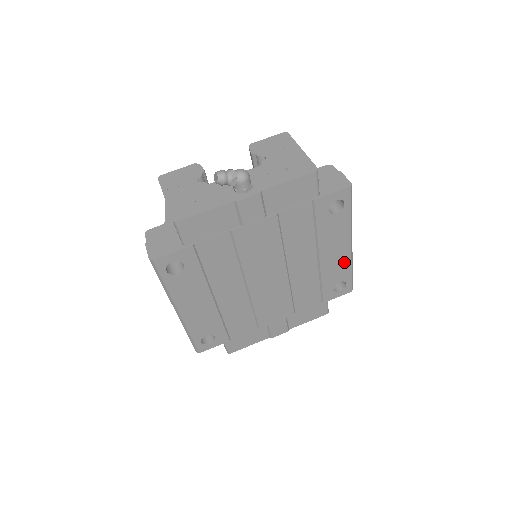
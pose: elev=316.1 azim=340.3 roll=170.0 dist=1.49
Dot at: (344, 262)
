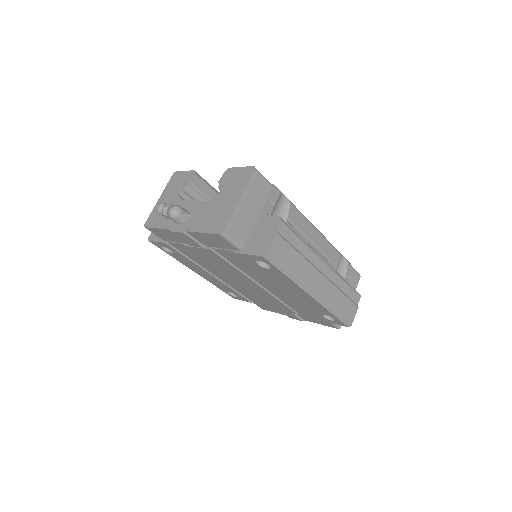
Dot at: (316, 304)
